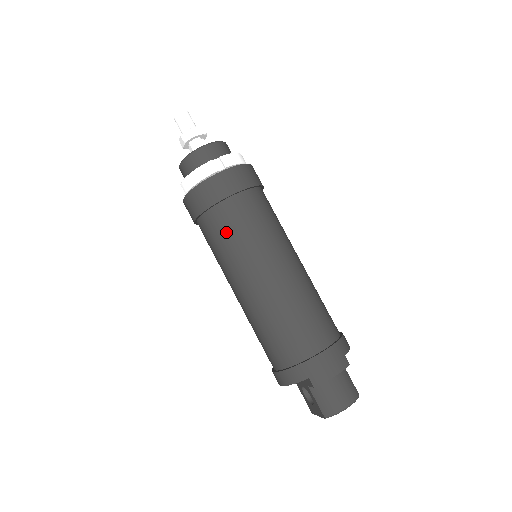
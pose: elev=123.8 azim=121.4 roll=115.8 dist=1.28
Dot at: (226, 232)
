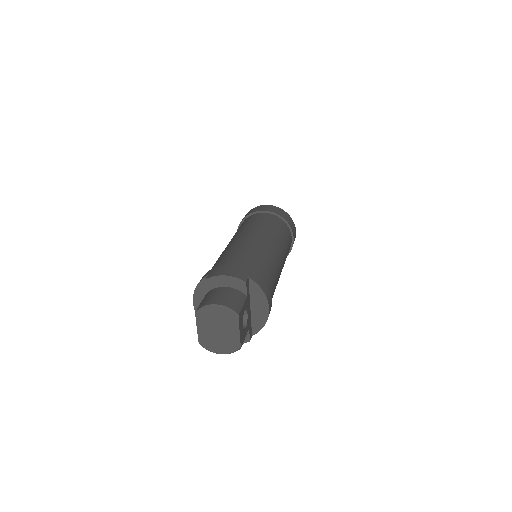
Dot at: (242, 225)
